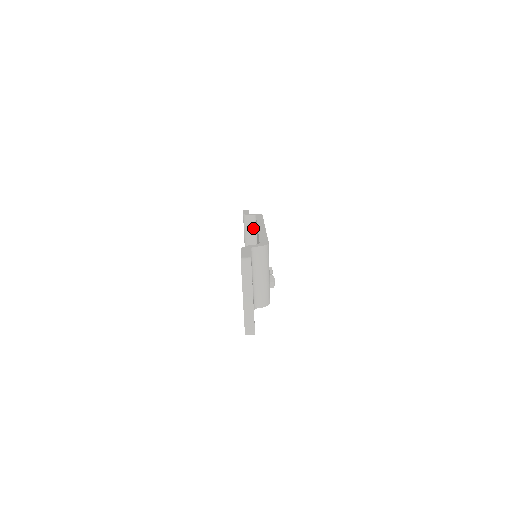
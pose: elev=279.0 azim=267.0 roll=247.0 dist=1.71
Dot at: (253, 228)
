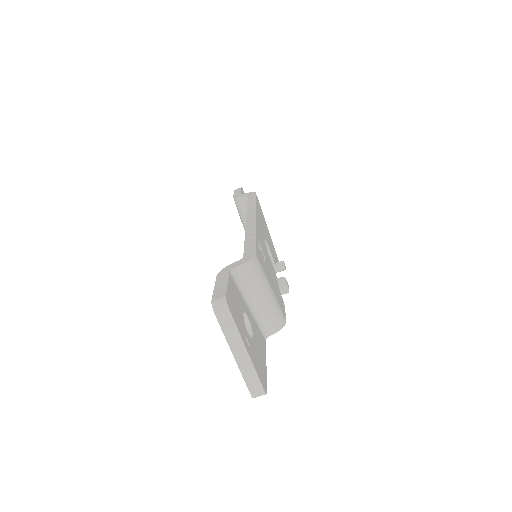
Dot at: occluded
